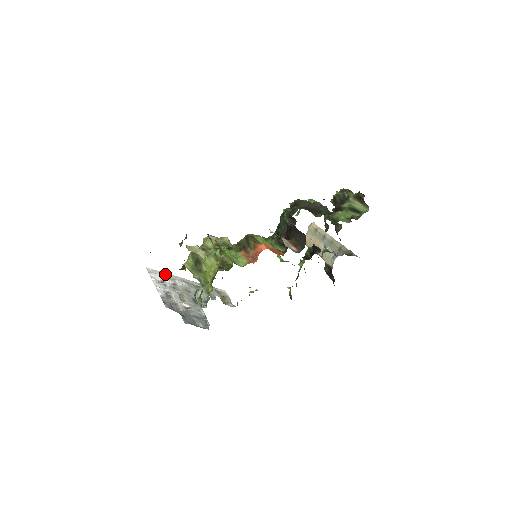
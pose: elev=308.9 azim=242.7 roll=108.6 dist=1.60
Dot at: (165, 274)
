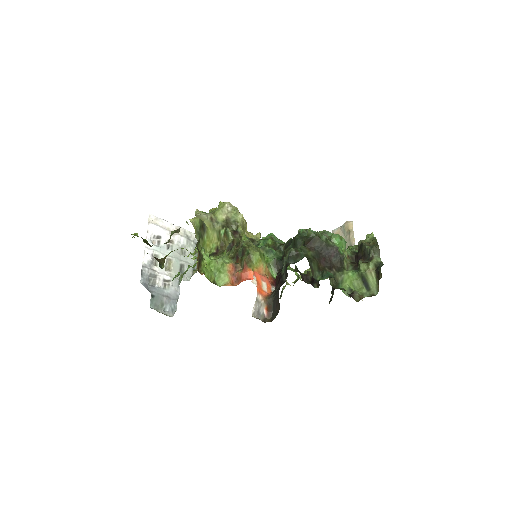
Dot at: (168, 224)
